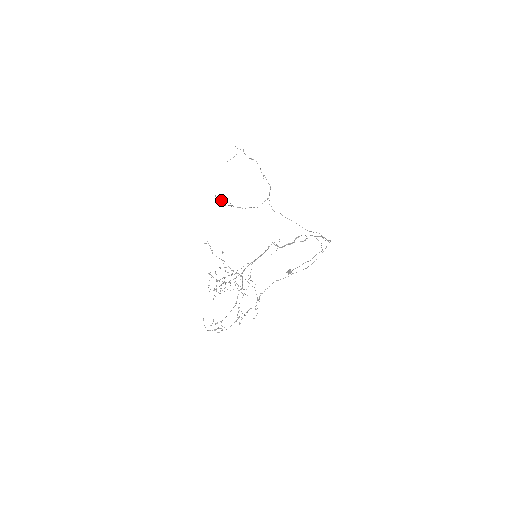
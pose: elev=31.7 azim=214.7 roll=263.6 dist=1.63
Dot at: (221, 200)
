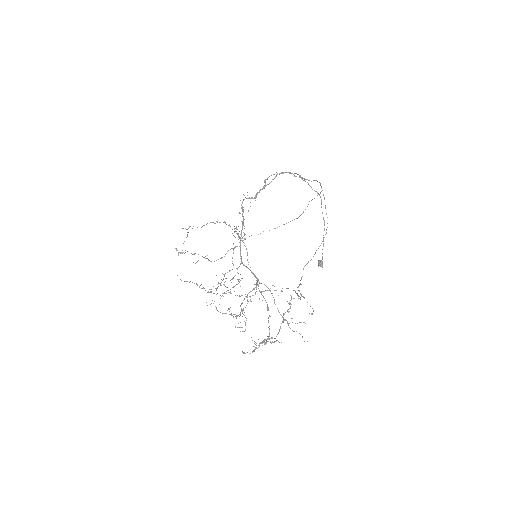
Dot at: occluded
